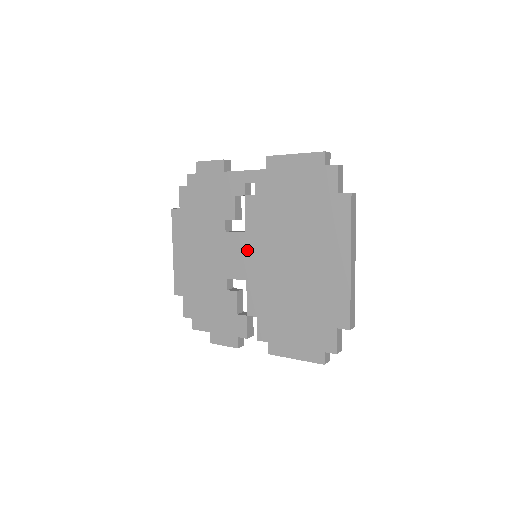
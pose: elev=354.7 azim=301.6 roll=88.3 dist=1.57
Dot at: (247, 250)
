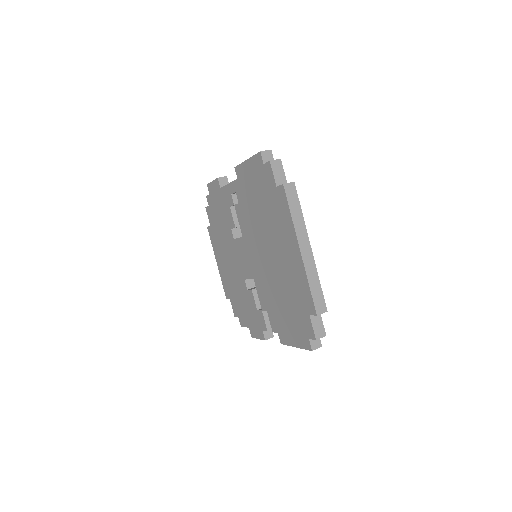
Dot at: (247, 252)
